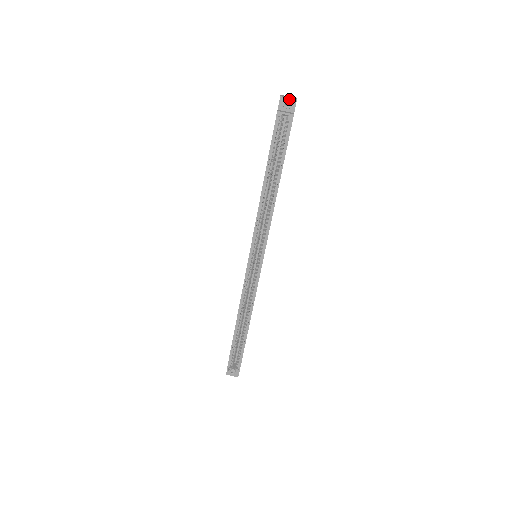
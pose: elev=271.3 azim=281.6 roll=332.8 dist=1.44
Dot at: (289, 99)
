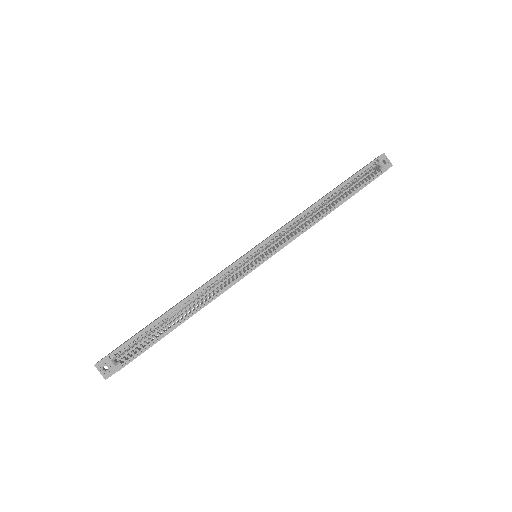
Dot at: (388, 160)
